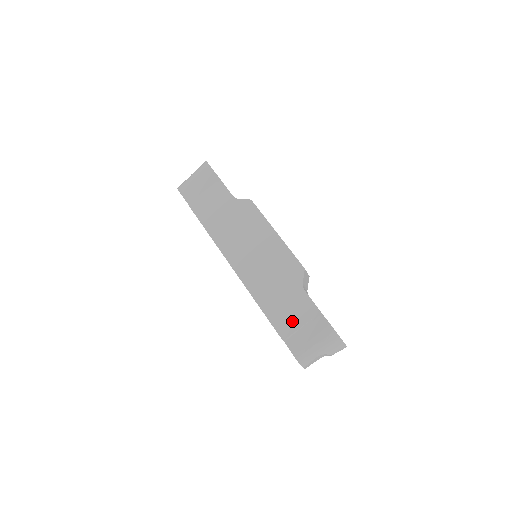
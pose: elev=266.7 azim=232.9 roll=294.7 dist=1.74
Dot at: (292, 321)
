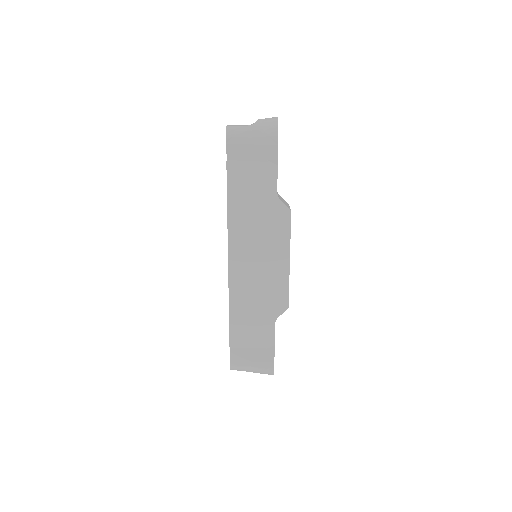
Dot at: (247, 340)
